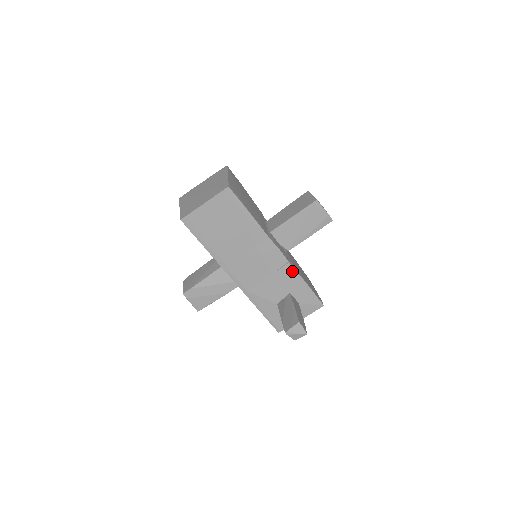
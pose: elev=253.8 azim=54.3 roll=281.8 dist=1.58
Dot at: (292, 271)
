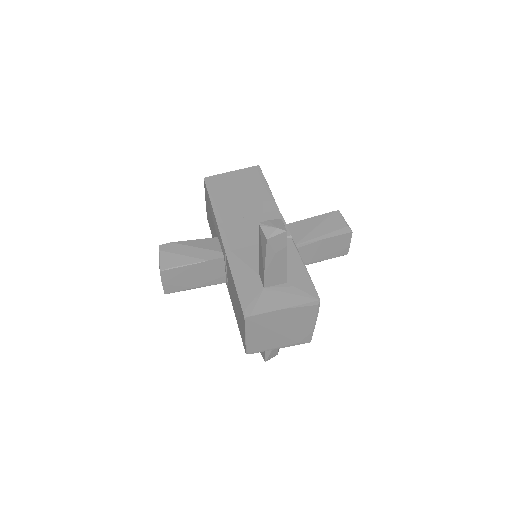
Dot at: (292, 246)
